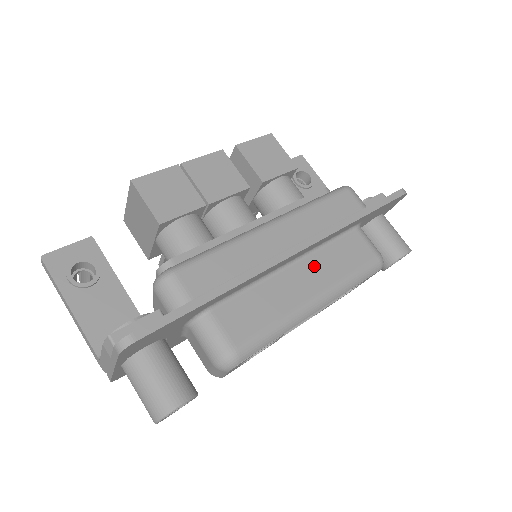
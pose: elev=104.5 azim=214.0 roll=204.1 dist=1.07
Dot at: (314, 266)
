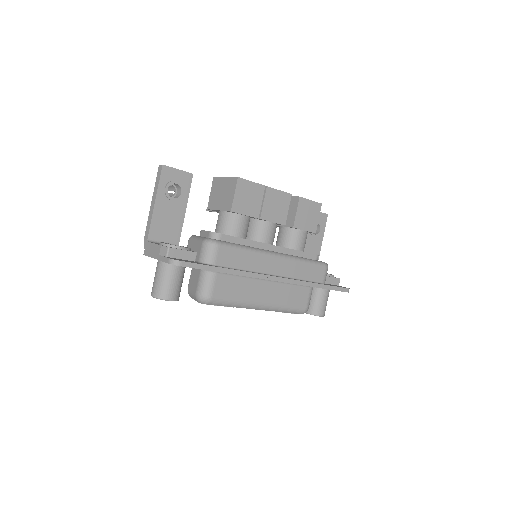
Dot at: (276, 289)
